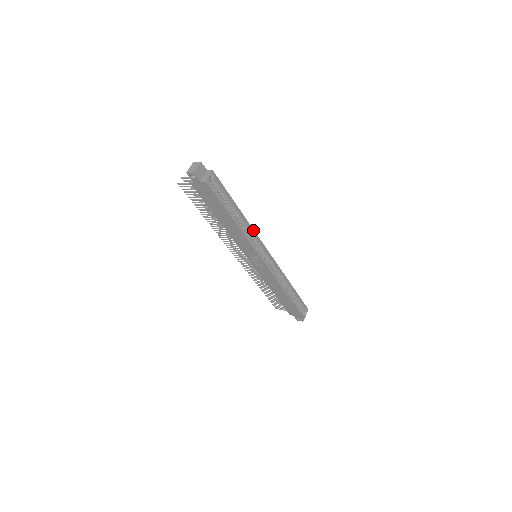
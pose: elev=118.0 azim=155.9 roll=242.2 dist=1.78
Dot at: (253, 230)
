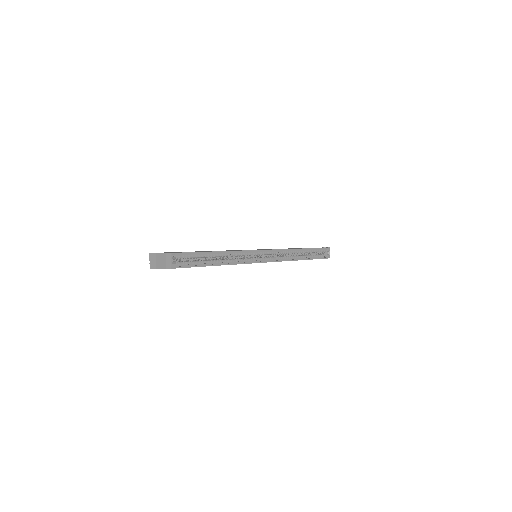
Dot at: (239, 251)
